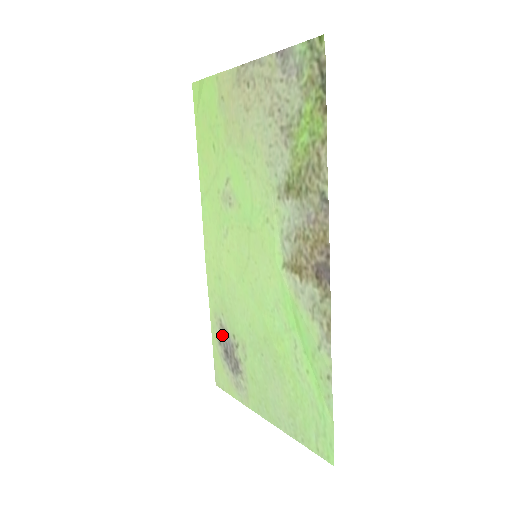
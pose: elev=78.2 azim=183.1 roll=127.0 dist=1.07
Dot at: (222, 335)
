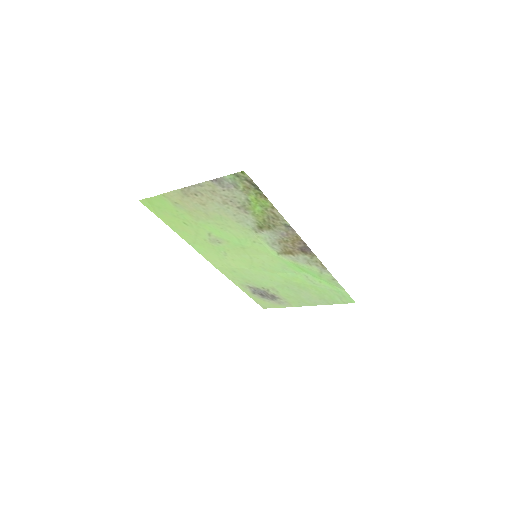
Dot at: (254, 290)
